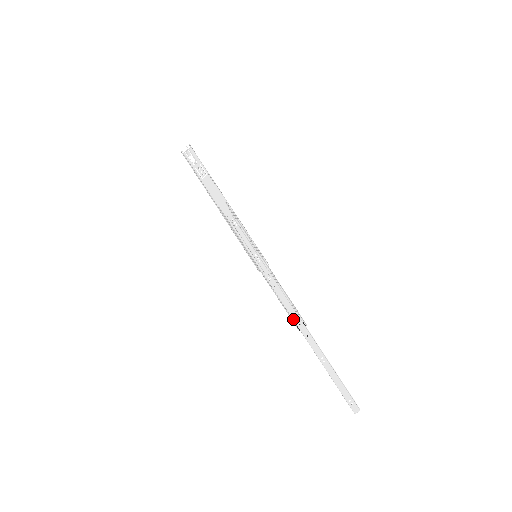
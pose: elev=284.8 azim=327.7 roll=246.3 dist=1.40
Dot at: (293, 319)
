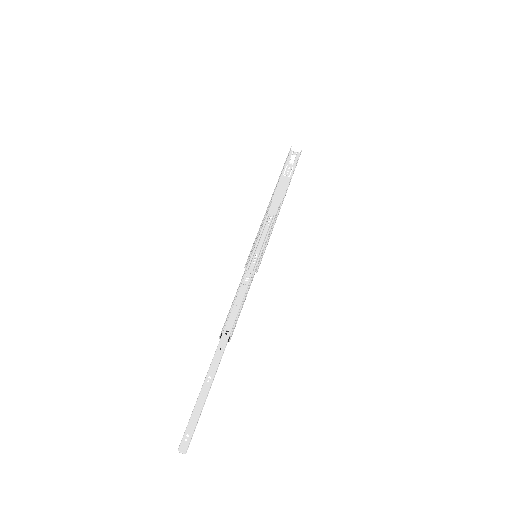
Dot at: (226, 324)
